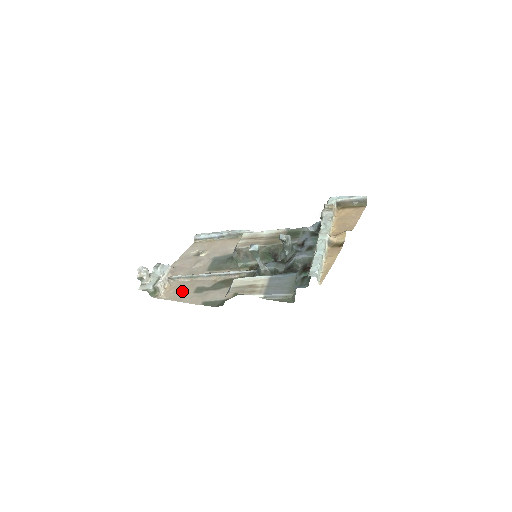
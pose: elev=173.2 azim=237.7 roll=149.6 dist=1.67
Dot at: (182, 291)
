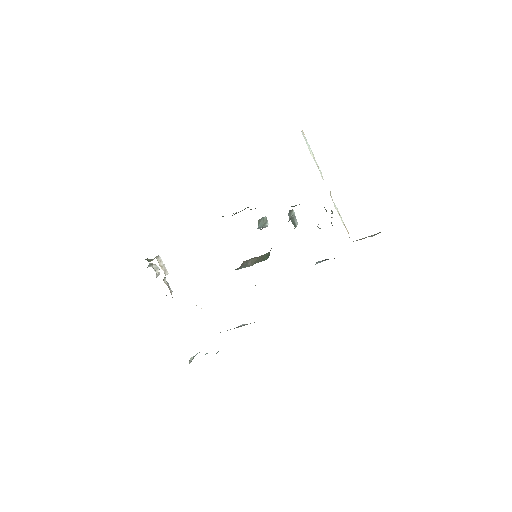
Dot at: occluded
